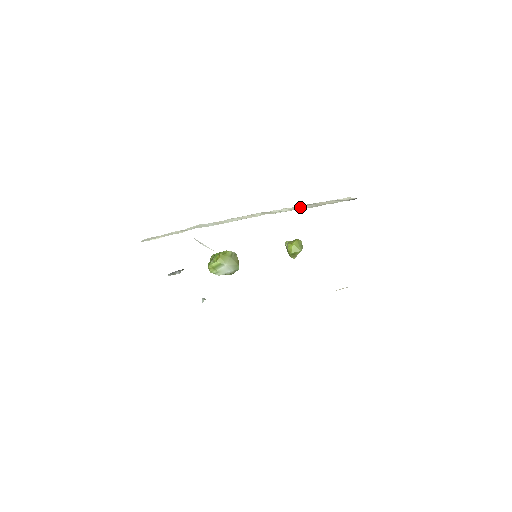
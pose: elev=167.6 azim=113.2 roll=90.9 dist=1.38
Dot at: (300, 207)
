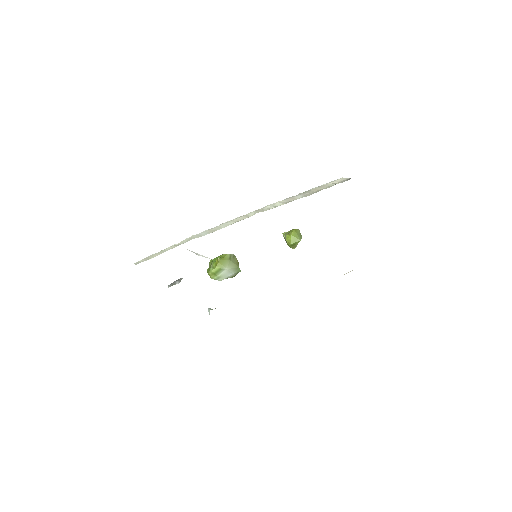
Dot at: (293, 198)
